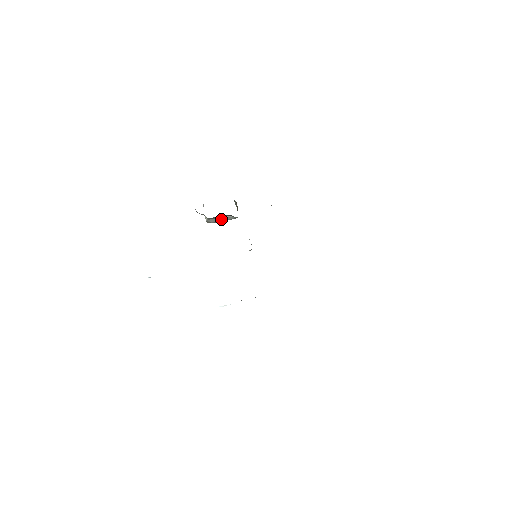
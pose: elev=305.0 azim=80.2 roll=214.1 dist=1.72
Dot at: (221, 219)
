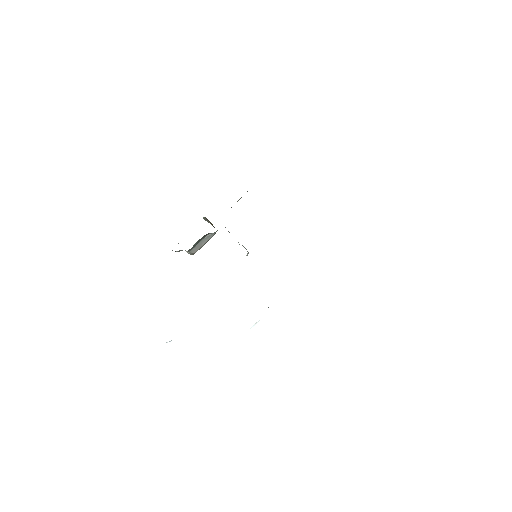
Dot at: (202, 243)
